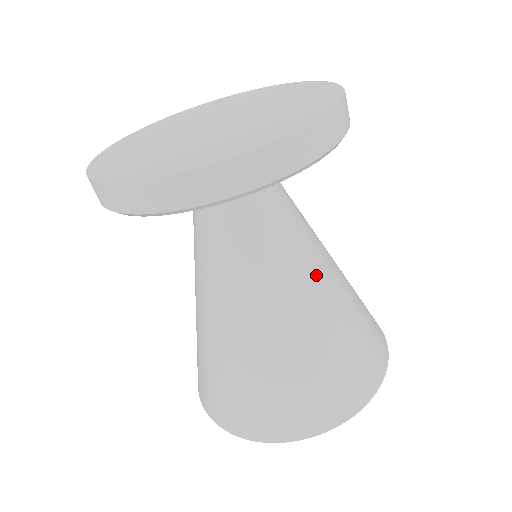
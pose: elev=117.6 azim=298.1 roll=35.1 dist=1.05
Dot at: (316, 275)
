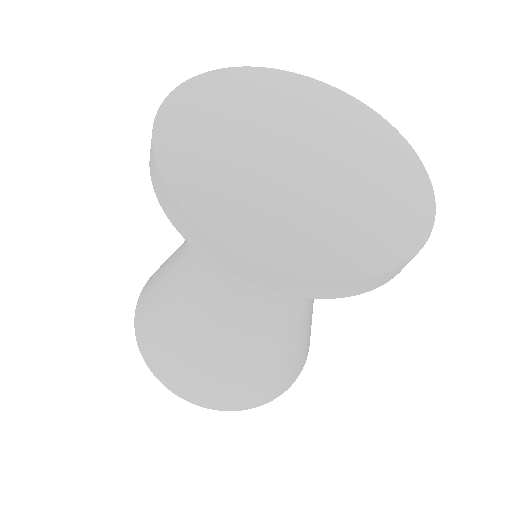
Dot at: occluded
